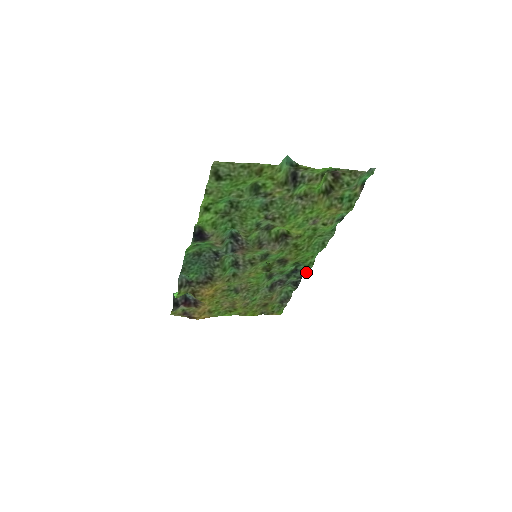
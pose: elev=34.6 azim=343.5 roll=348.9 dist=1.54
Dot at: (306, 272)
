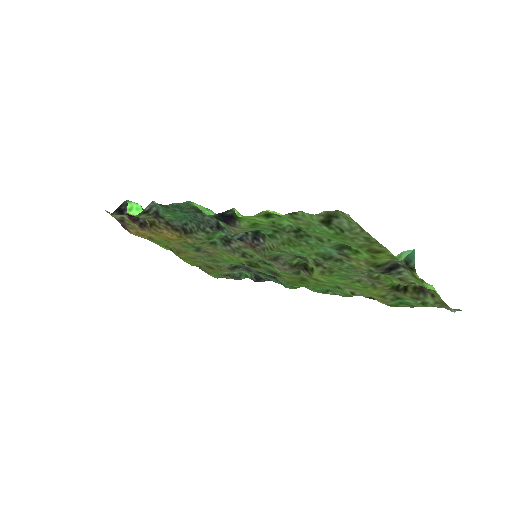
Dot at: (280, 283)
